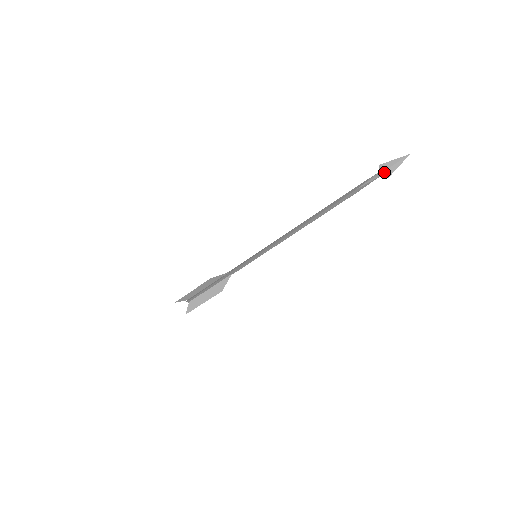
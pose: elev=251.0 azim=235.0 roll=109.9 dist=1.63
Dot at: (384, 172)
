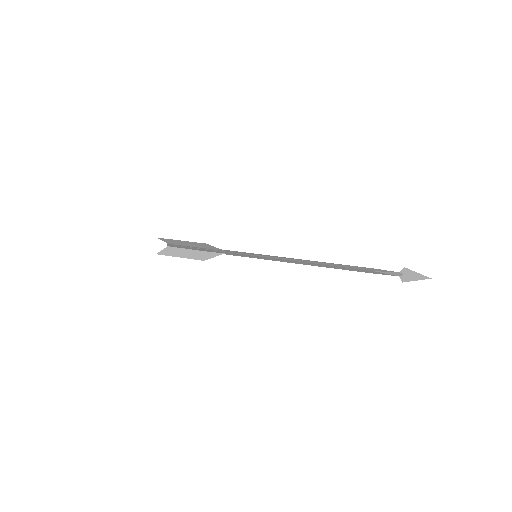
Dot at: (404, 276)
